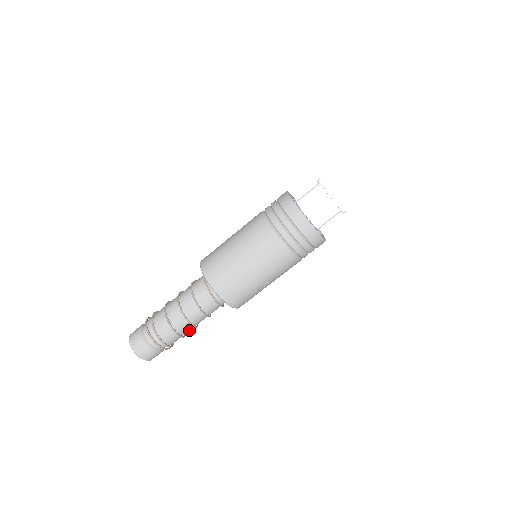
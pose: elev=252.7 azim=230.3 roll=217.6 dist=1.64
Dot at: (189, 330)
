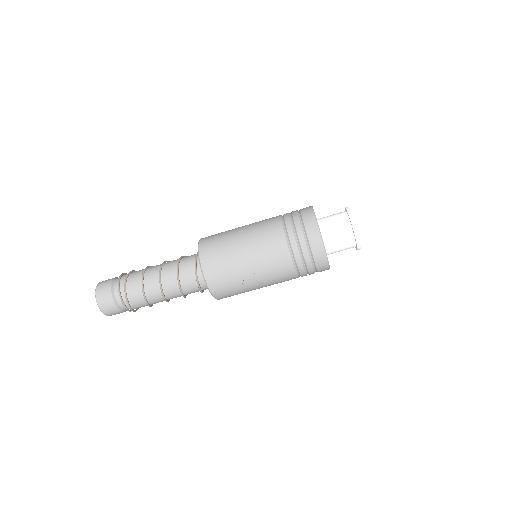
Dot at: (157, 300)
